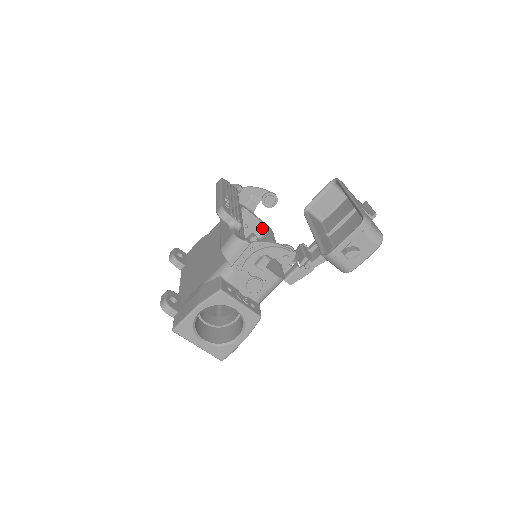
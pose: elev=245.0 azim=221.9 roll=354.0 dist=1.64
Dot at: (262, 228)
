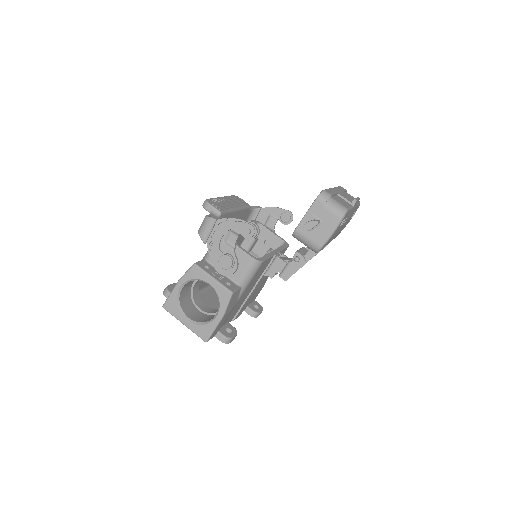
Dot at: (280, 243)
